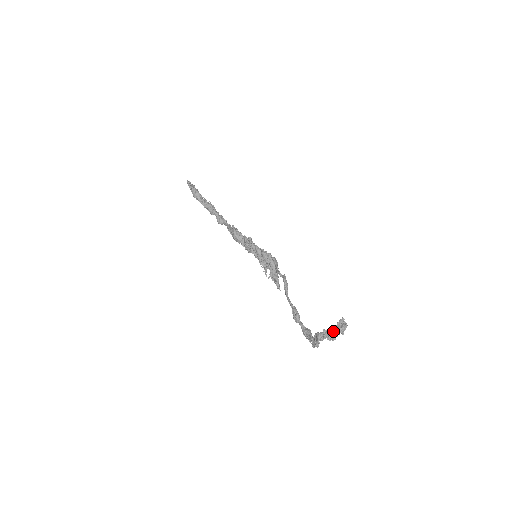
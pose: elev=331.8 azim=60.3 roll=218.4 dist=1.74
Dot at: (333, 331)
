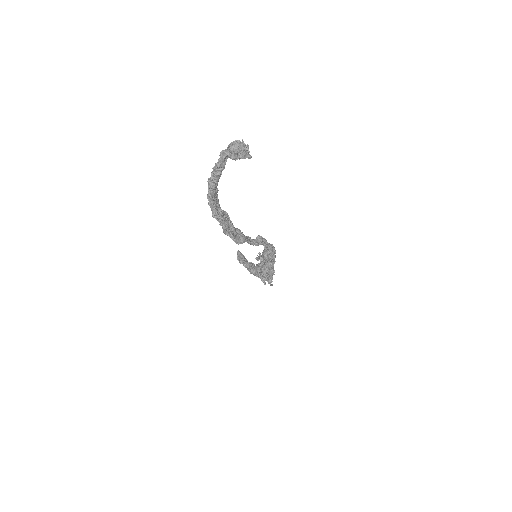
Dot at: (222, 154)
